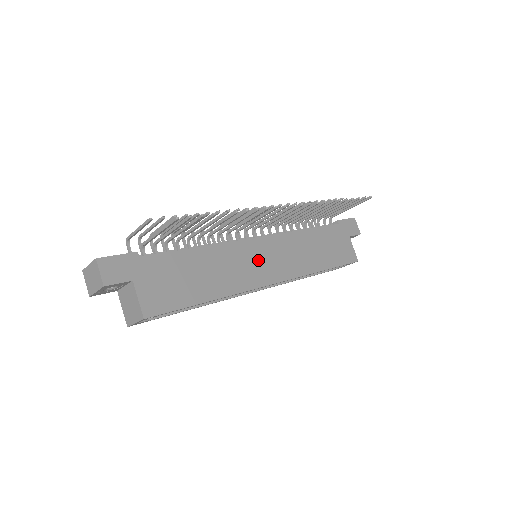
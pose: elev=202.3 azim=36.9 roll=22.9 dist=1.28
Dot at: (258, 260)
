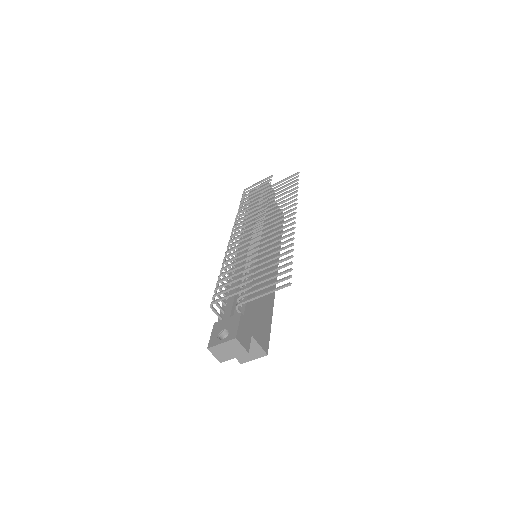
Dot at: occluded
